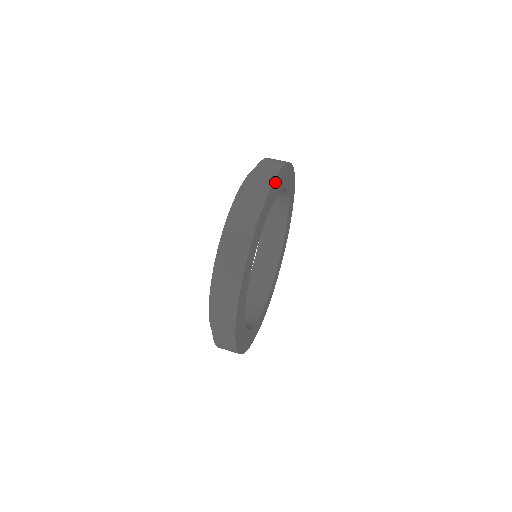
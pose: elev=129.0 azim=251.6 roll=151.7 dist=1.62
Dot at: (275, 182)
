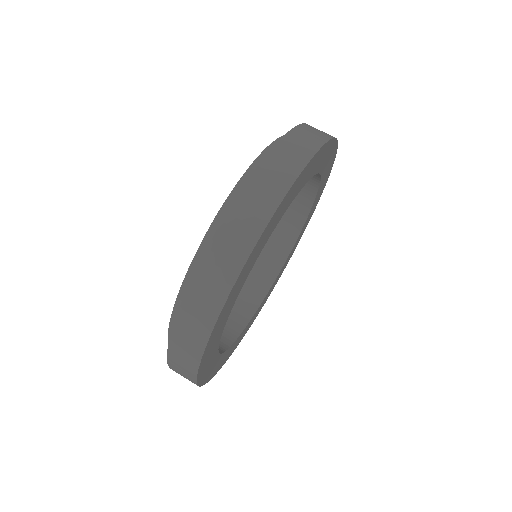
Dot at: (219, 319)
